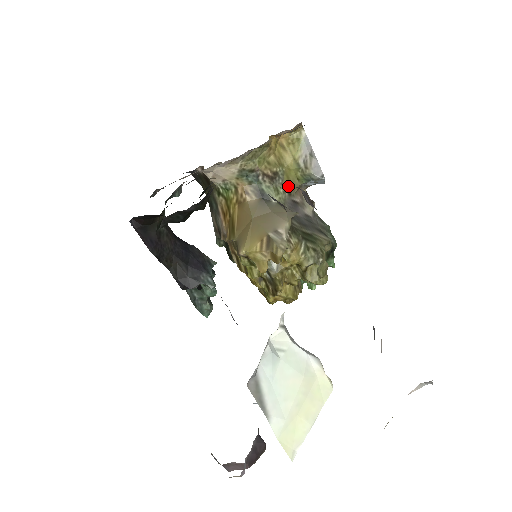
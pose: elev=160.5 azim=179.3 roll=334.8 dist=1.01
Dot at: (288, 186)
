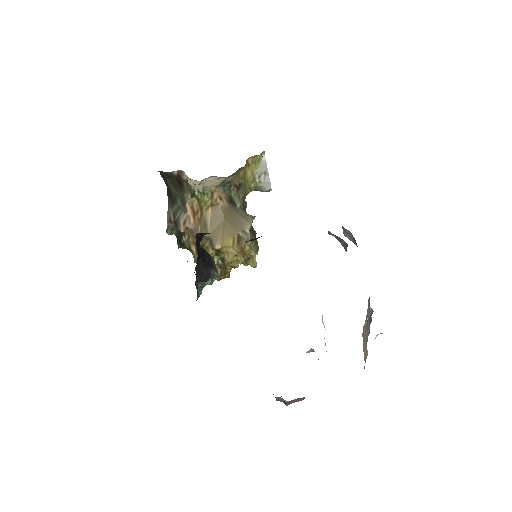
Dot at: (244, 193)
